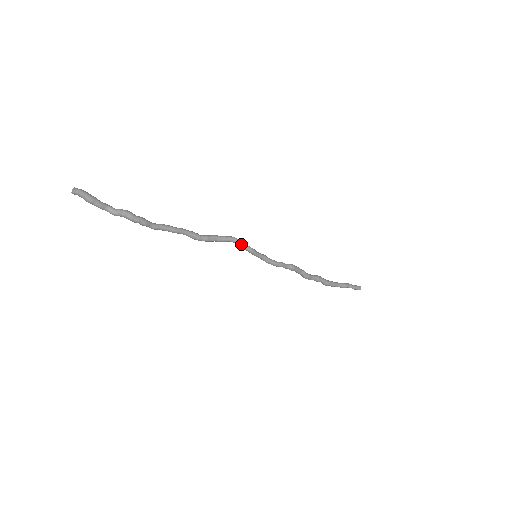
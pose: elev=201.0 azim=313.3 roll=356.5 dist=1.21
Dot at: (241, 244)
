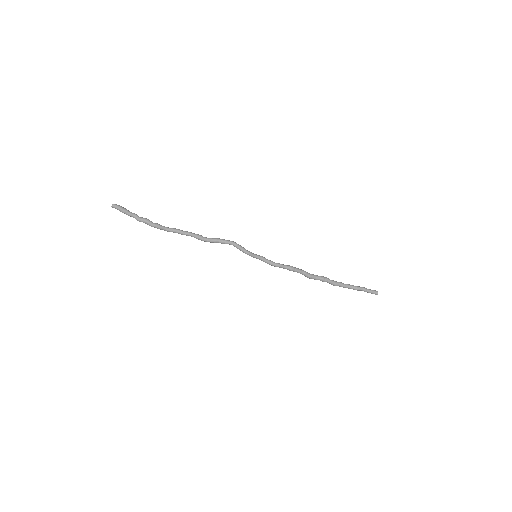
Dot at: (238, 248)
